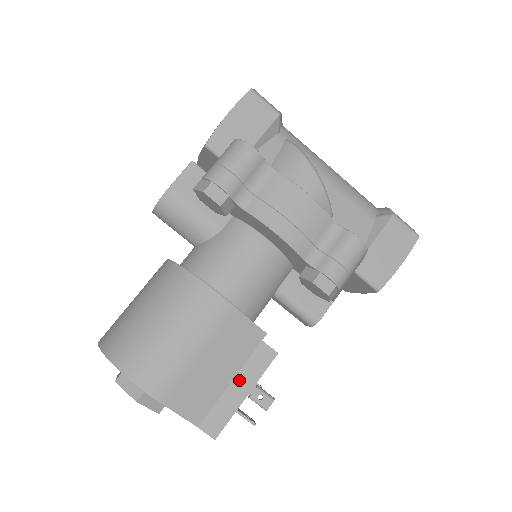
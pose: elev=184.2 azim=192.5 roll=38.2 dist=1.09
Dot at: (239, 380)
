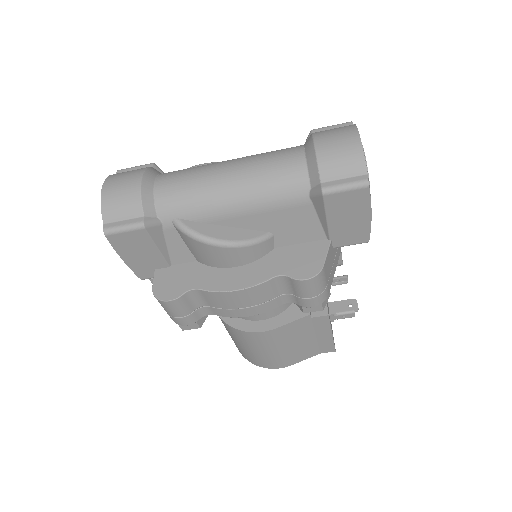
Dot at: (319, 334)
